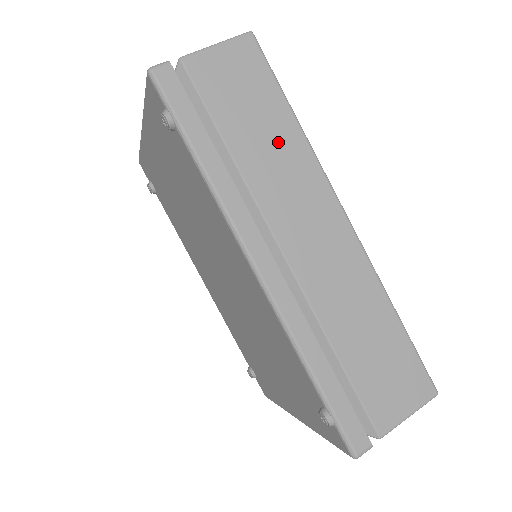
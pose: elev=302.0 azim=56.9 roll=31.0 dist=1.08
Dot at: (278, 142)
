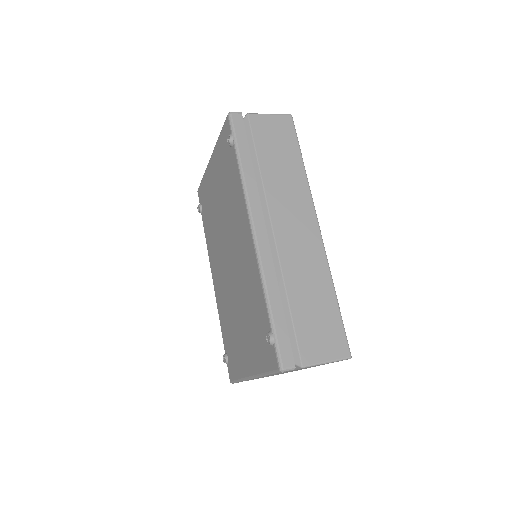
Dot at: (289, 172)
